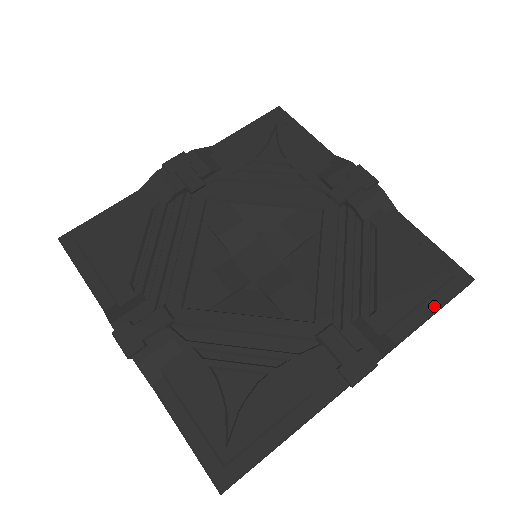
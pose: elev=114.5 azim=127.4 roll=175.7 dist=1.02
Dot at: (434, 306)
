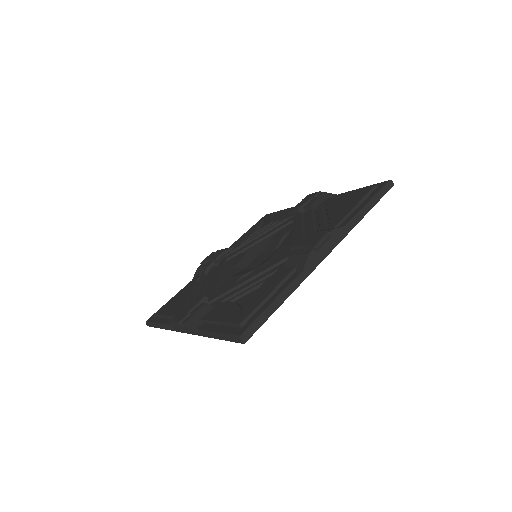
Dot at: (367, 201)
